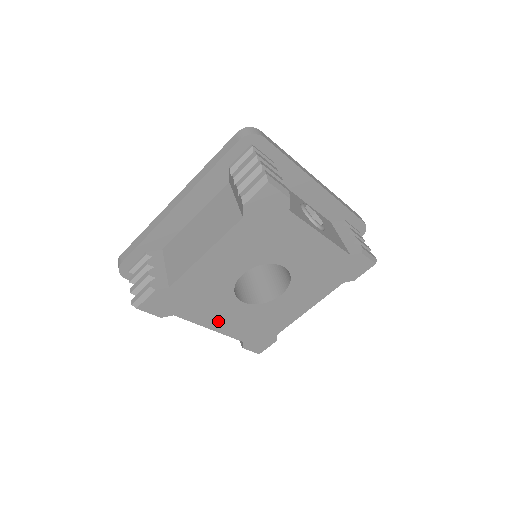
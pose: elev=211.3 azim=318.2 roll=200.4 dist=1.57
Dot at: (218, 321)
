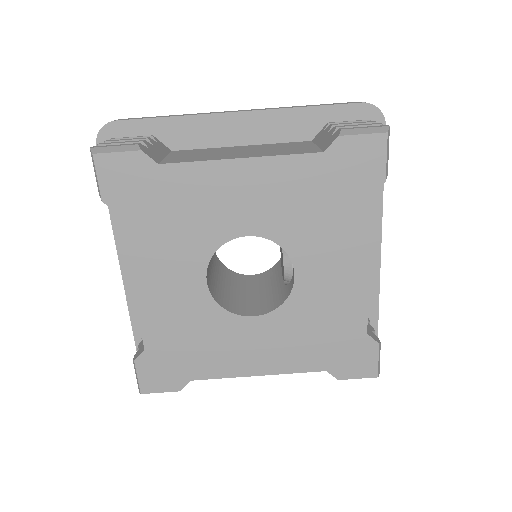
Dot at: (153, 282)
